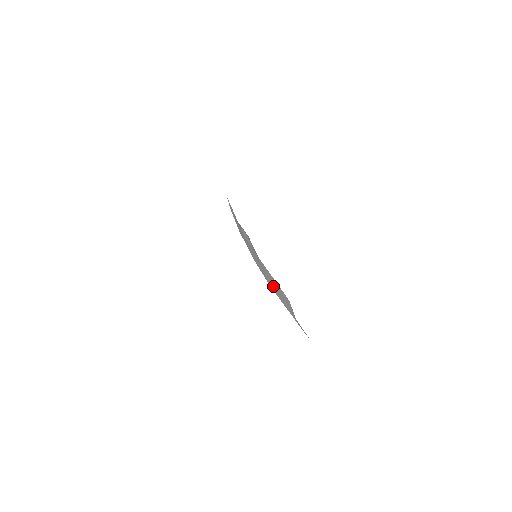
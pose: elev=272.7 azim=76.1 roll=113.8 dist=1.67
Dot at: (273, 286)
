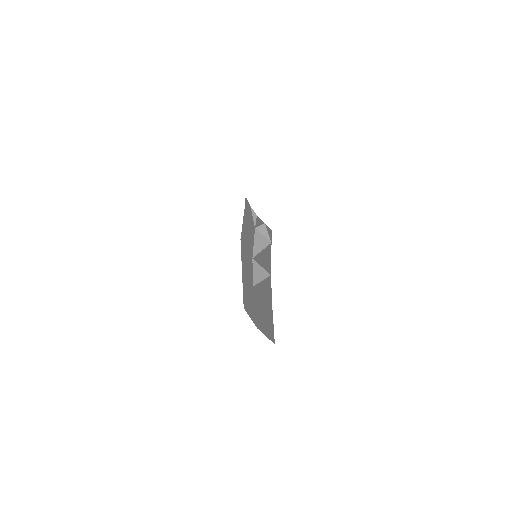
Dot at: (249, 290)
